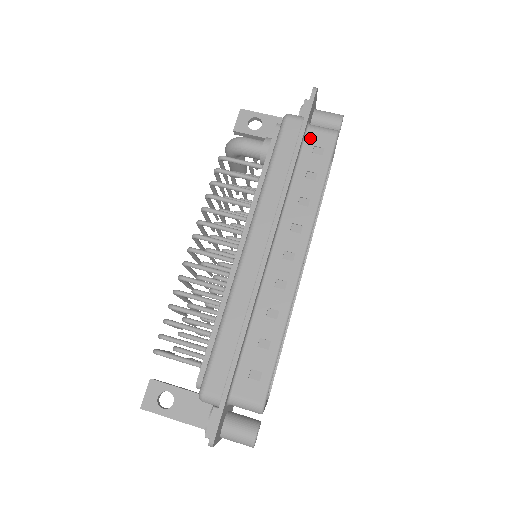
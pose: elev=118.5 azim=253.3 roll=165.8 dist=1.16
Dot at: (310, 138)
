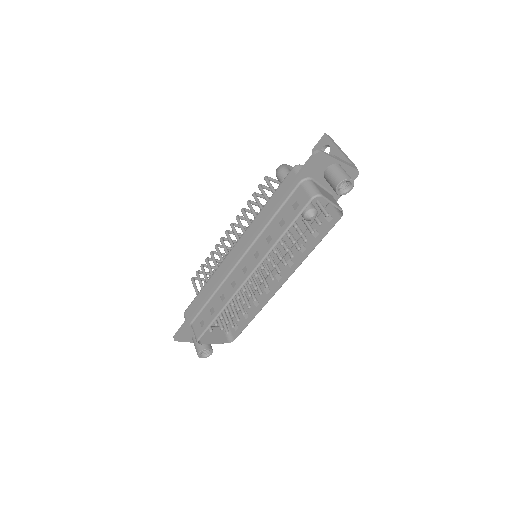
Dot at: (297, 192)
